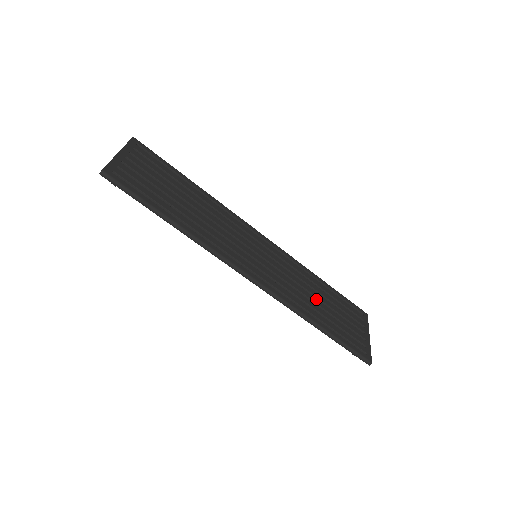
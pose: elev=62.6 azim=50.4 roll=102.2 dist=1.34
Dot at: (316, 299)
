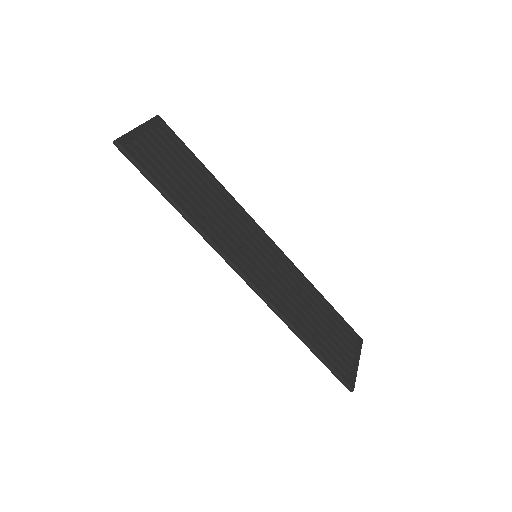
Dot at: (309, 312)
